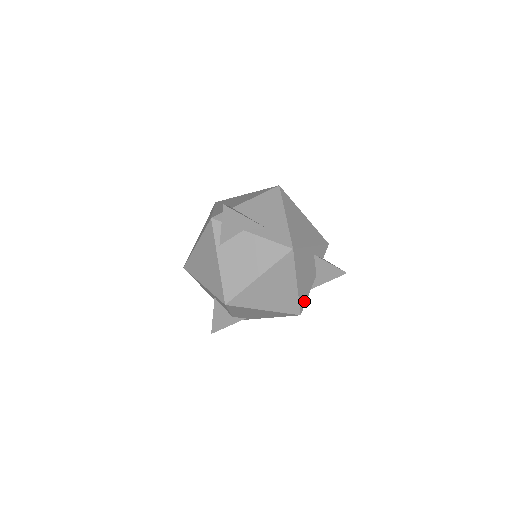
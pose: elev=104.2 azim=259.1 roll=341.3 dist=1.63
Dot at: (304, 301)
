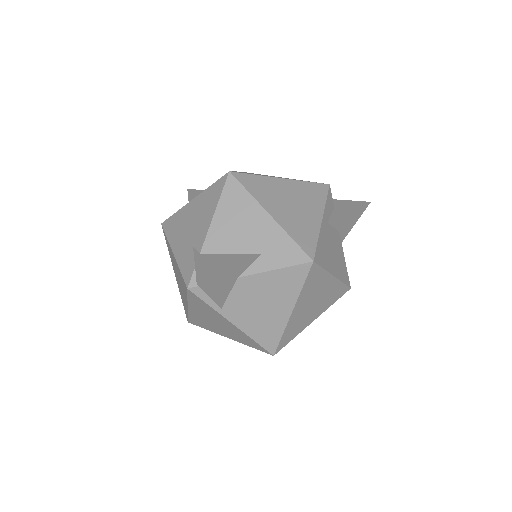
Dot at: (345, 273)
